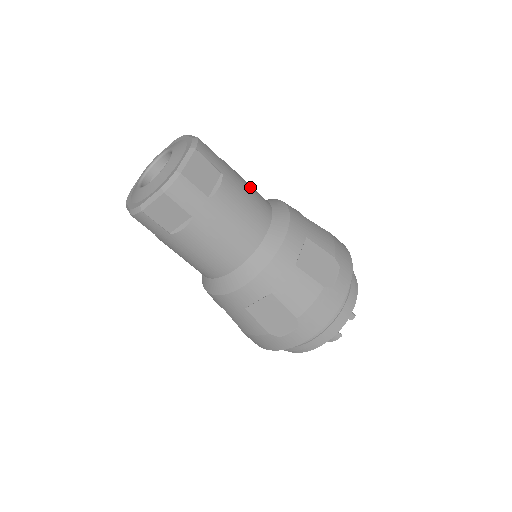
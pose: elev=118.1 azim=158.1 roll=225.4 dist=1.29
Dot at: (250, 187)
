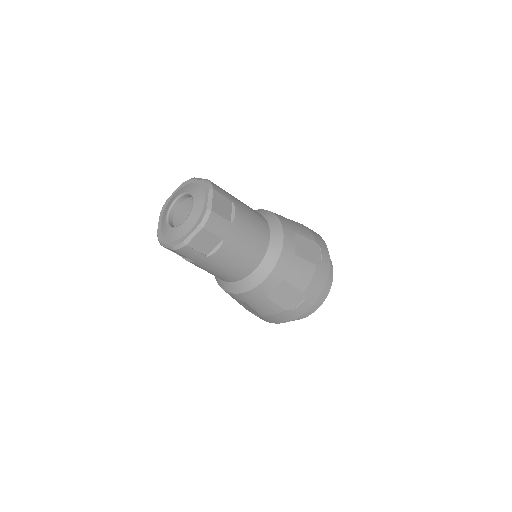
Dot at: (248, 206)
